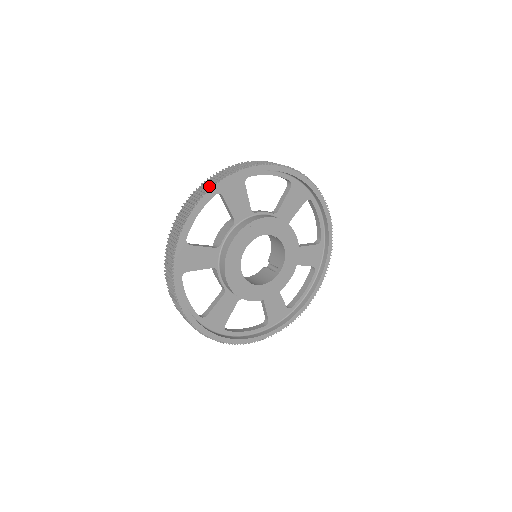
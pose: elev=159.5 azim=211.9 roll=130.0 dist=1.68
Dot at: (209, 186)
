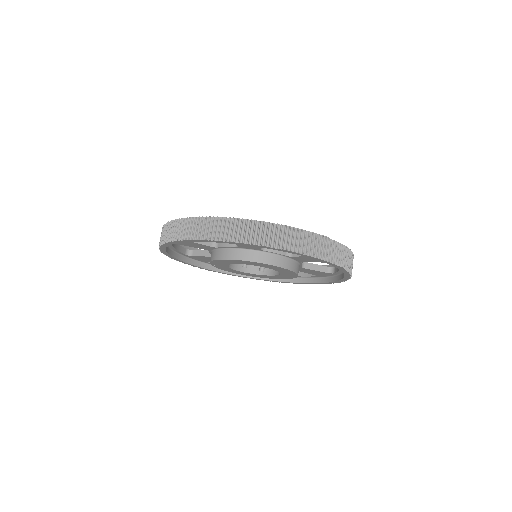
Dot at: occluded
